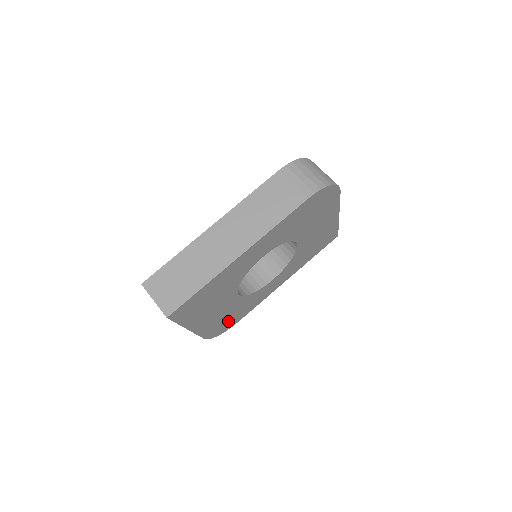
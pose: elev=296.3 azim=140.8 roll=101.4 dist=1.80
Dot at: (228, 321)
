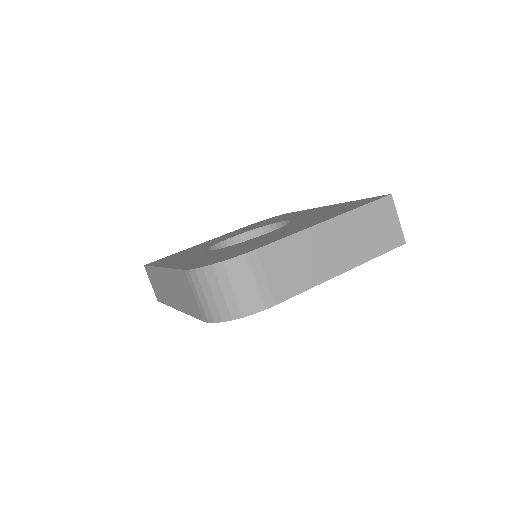
Dot at: occluded
